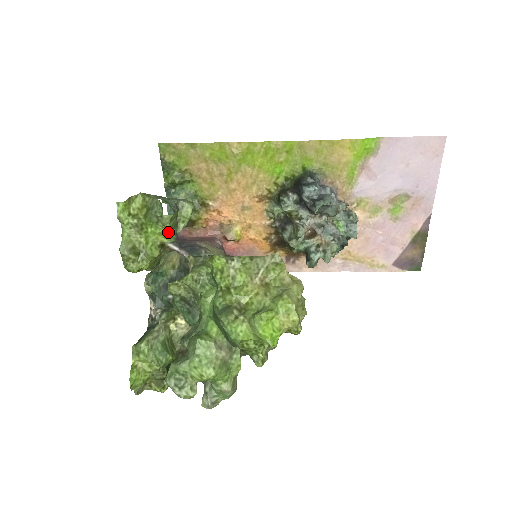
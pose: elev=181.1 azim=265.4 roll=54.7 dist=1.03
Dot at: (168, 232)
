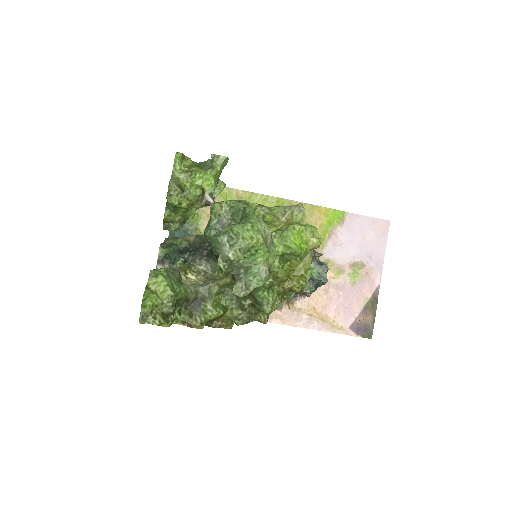
Dot at: (213, 179)
